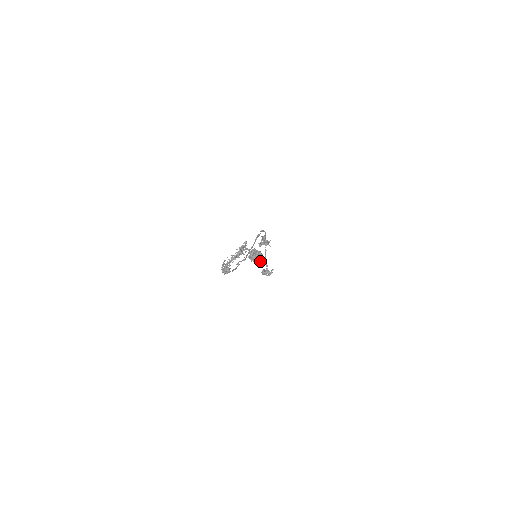
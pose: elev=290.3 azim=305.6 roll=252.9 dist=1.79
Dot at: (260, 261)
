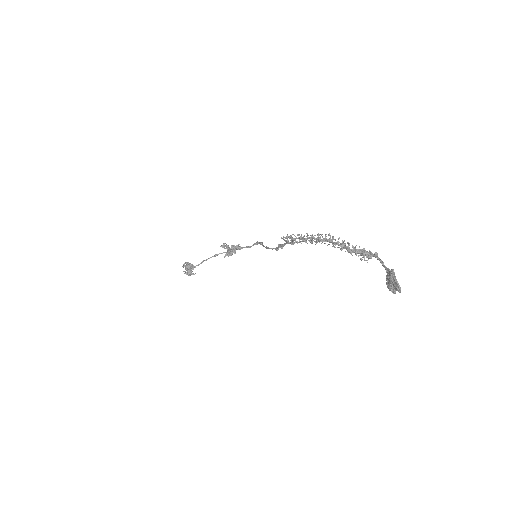
Dot at: (392, 290)
